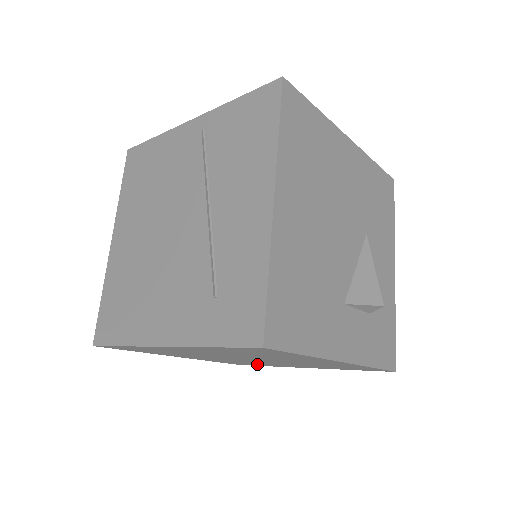
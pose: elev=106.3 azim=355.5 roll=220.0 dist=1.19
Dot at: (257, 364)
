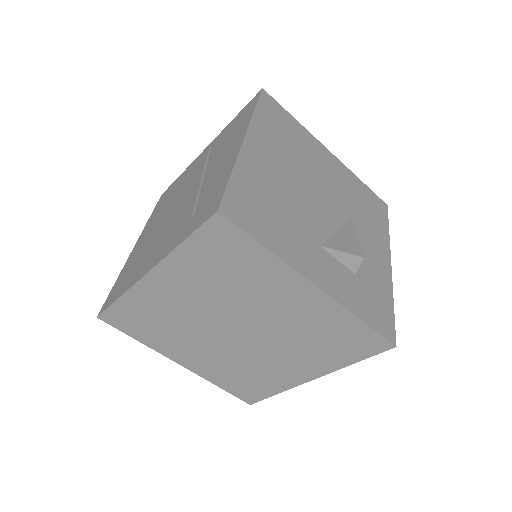
Dot at: (262, 382)
